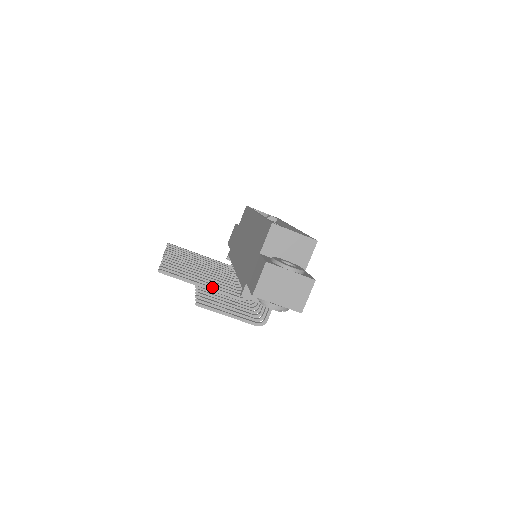
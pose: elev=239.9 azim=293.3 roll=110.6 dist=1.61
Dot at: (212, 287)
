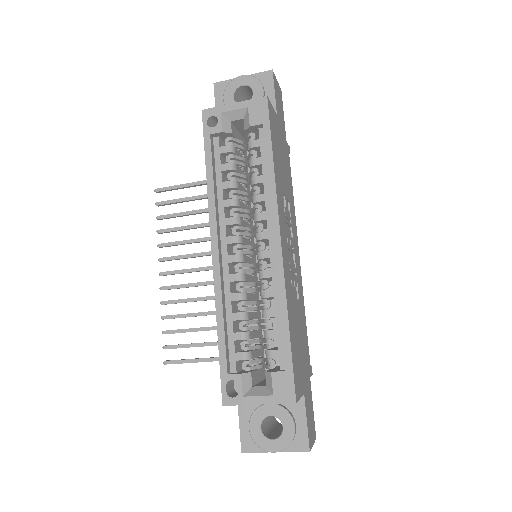
Dot at: occluded
